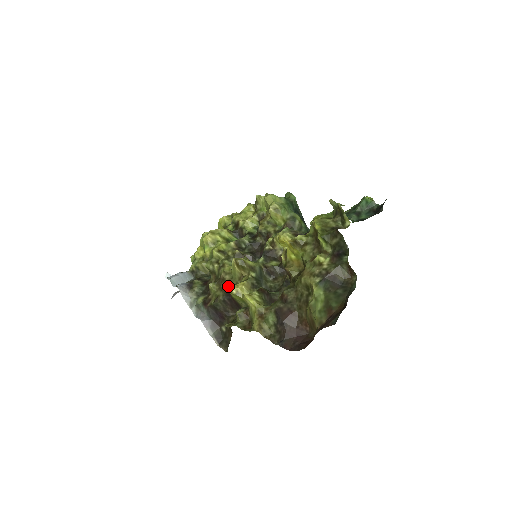
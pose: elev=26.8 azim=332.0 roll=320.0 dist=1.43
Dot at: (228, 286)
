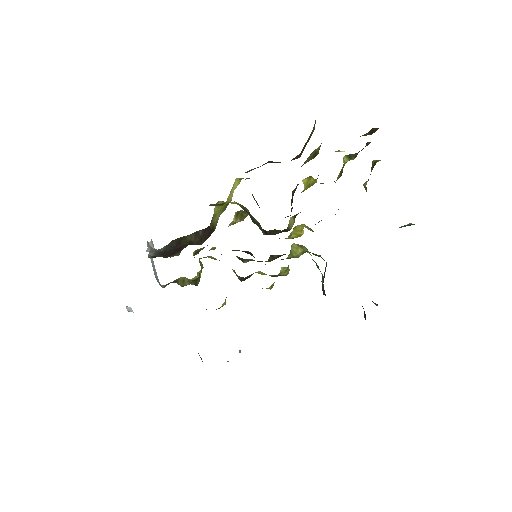
Dot at: occluded
